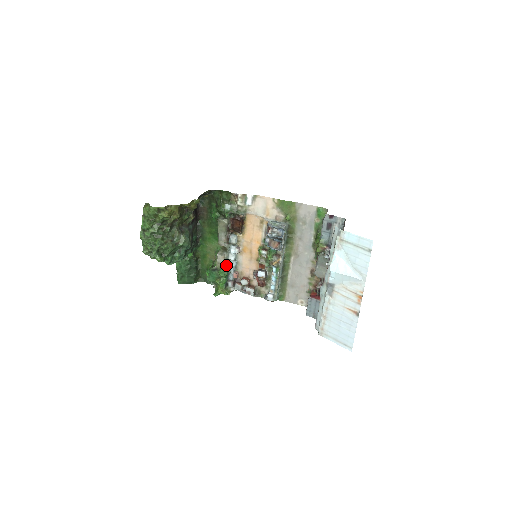
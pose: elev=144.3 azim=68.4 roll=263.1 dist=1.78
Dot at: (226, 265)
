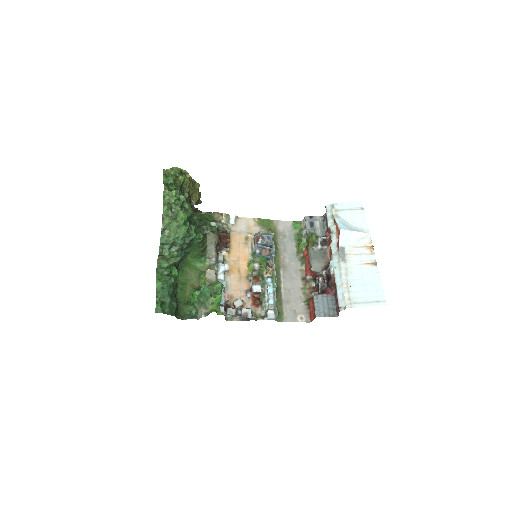
Dot at: occluded
